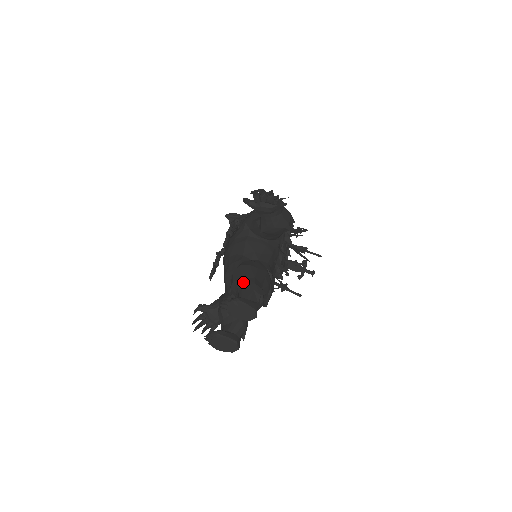
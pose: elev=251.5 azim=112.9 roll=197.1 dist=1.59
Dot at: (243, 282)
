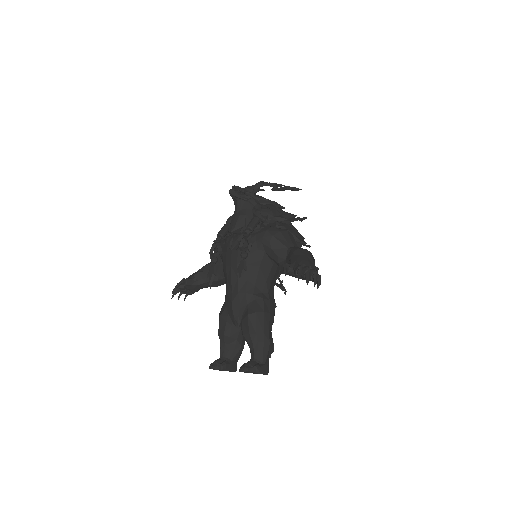
Dot at: (259, 338)
